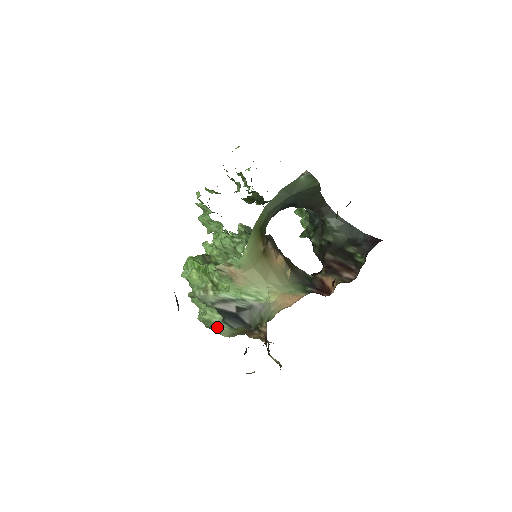
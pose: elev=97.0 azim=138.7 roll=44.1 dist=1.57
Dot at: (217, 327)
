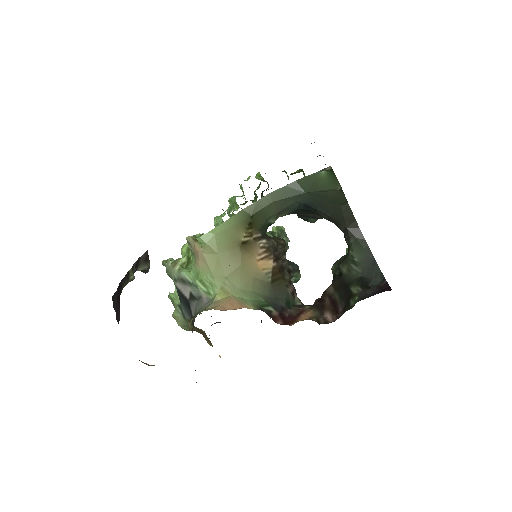
Dot at: (174, 310)
